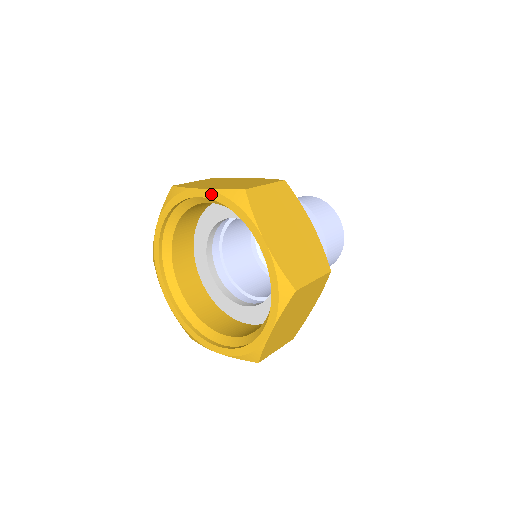
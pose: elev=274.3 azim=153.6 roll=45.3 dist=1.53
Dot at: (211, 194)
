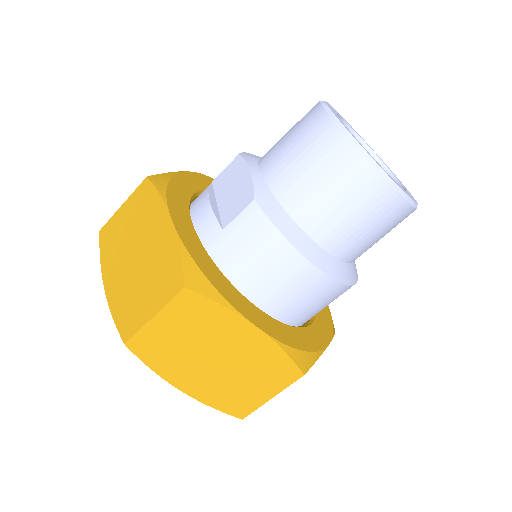
Dot at: occluded
